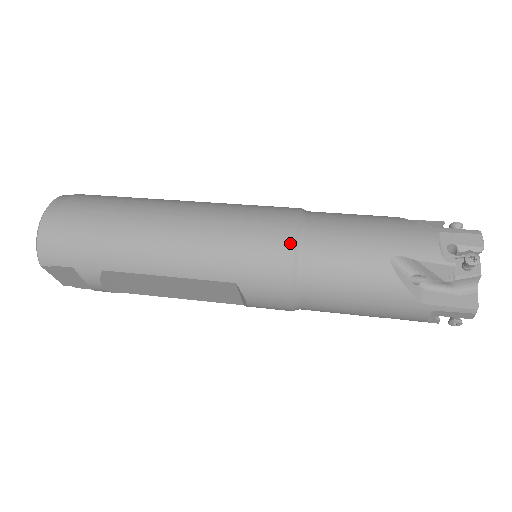
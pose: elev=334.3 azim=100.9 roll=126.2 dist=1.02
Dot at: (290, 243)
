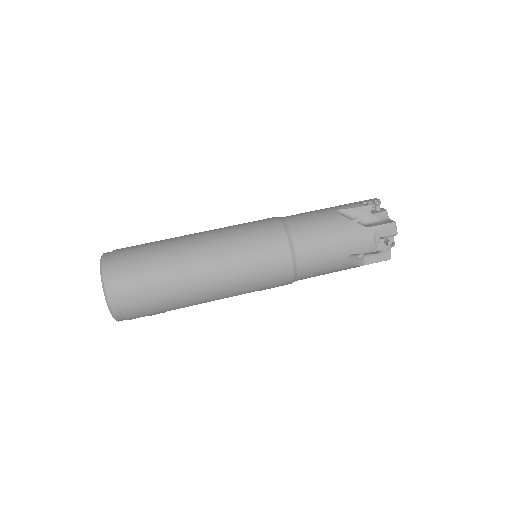
Dot at: (291, 267)
